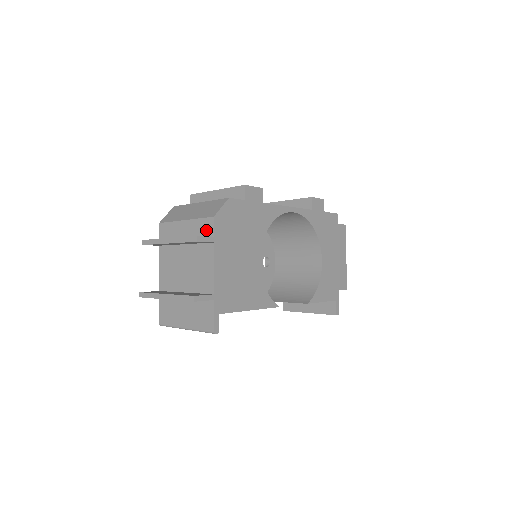
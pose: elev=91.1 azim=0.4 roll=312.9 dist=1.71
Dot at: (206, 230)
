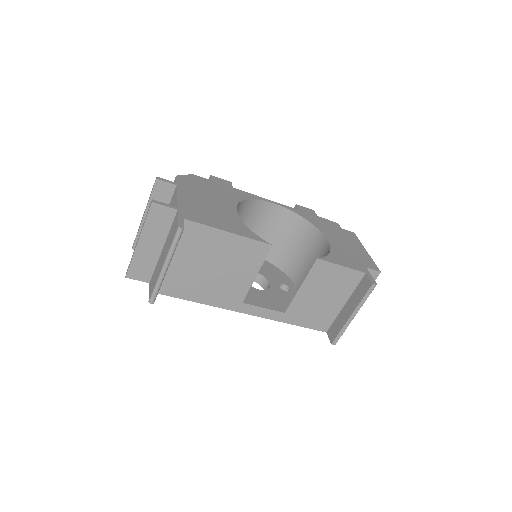
Dot at: occluded
